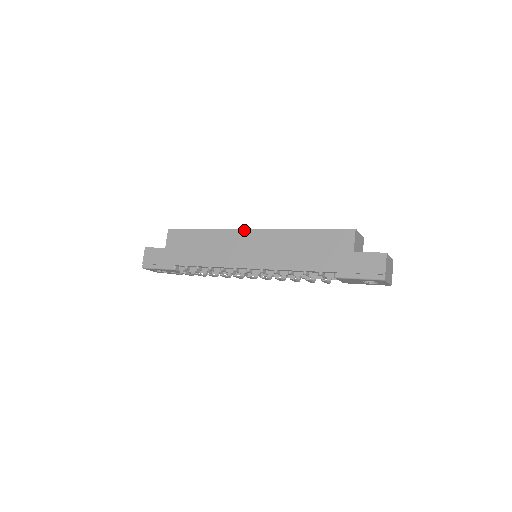
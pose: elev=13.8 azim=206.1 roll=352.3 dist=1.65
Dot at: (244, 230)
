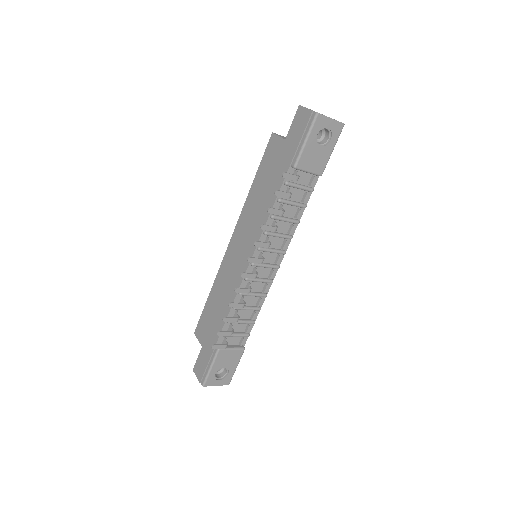
Dot at: (227, 250)
